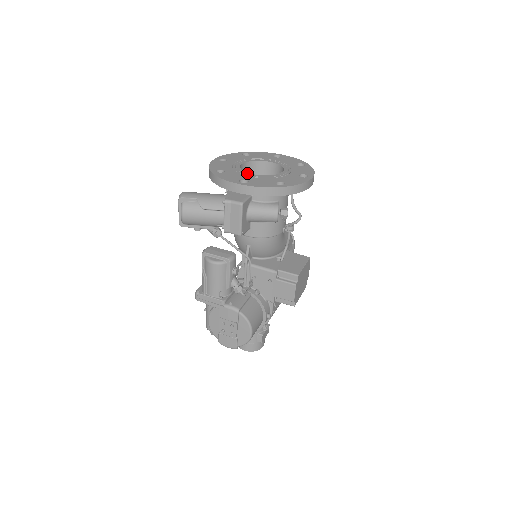
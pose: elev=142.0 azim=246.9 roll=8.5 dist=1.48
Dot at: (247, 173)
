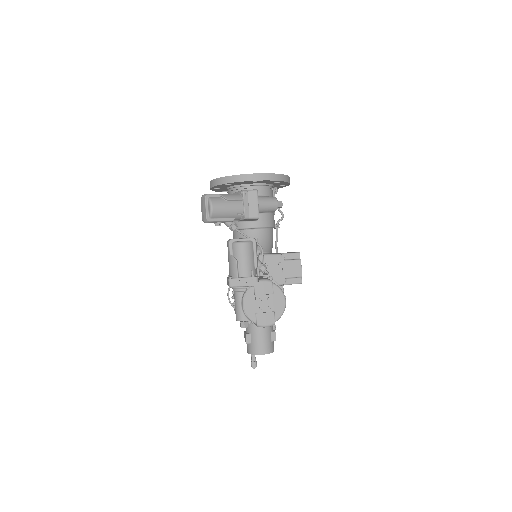
Dot at: occluded
